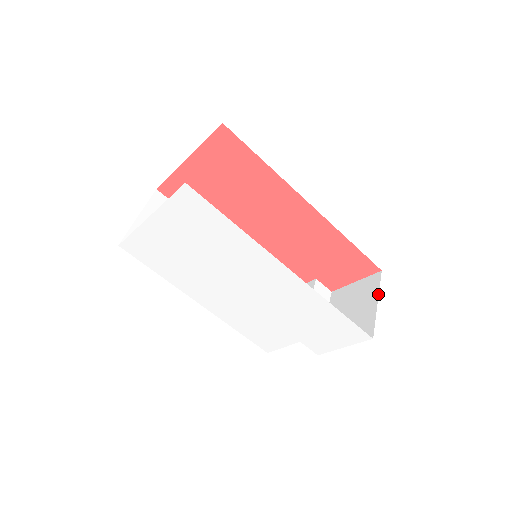
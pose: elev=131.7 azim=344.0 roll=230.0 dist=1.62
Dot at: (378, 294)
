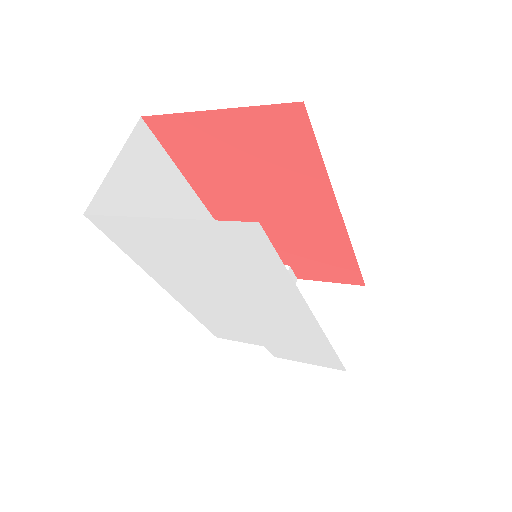
Dot at: (358, 316)
